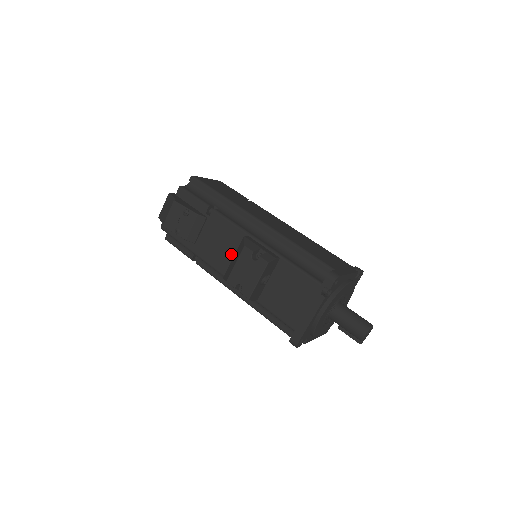
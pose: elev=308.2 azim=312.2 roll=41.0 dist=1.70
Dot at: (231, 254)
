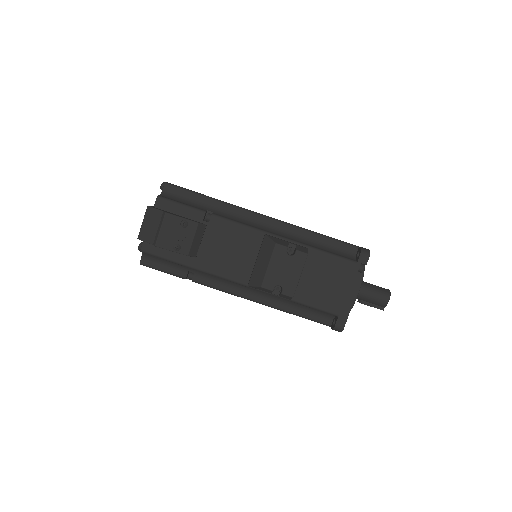
Dot at: (247, 258)
